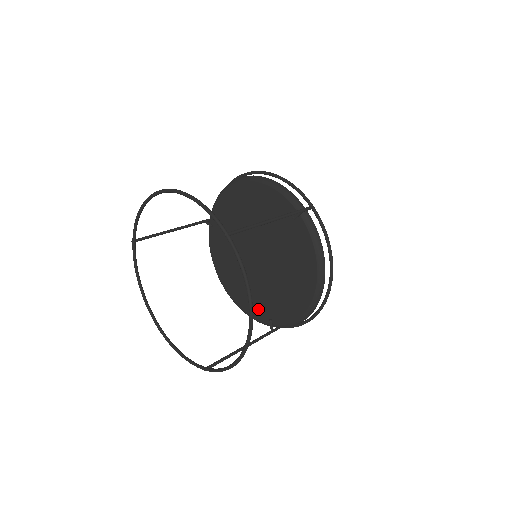
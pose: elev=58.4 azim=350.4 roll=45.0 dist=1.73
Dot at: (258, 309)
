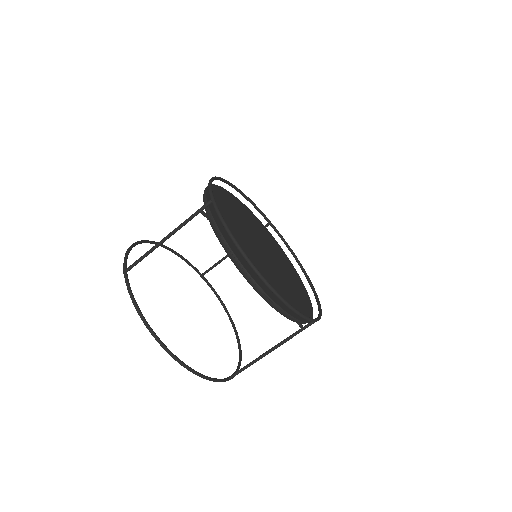
Dot at: occluded
